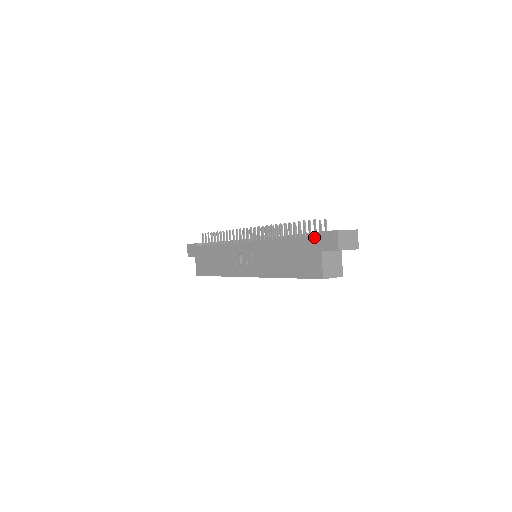
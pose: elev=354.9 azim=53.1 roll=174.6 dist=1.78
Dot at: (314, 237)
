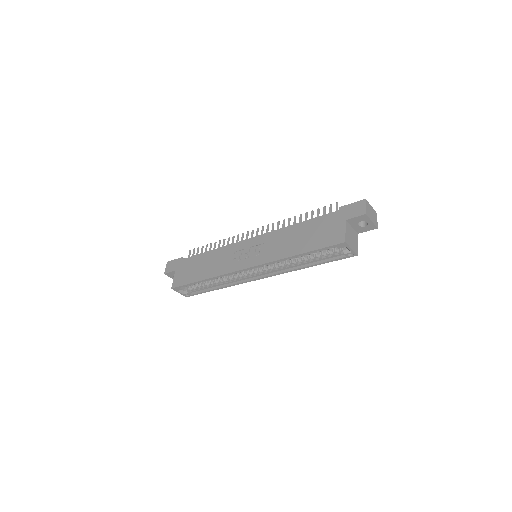
Dot at: (338, 211)
